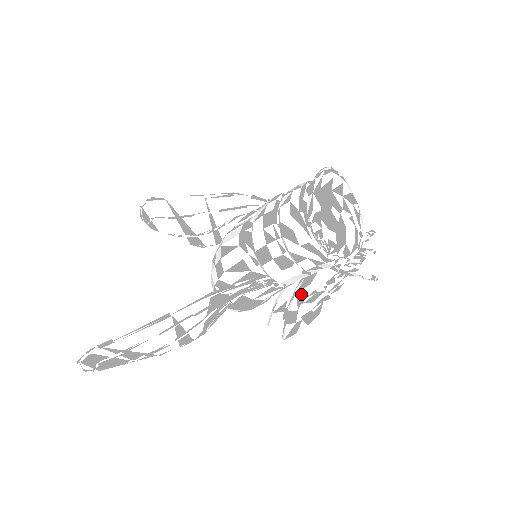
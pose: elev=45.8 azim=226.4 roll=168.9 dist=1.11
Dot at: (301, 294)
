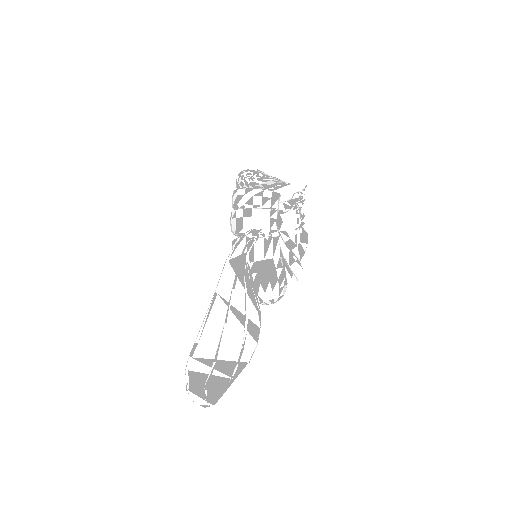
Dot at: (283, 230)
